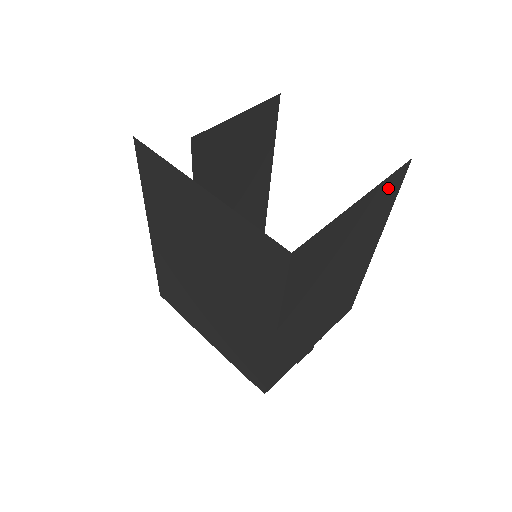
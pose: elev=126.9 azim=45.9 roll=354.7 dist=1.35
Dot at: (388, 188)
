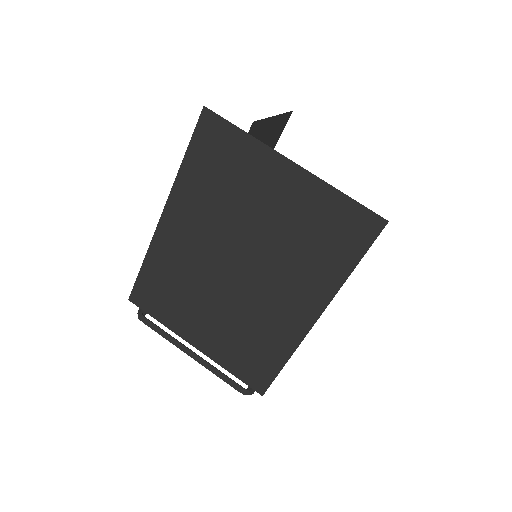
Dot at: occluded
